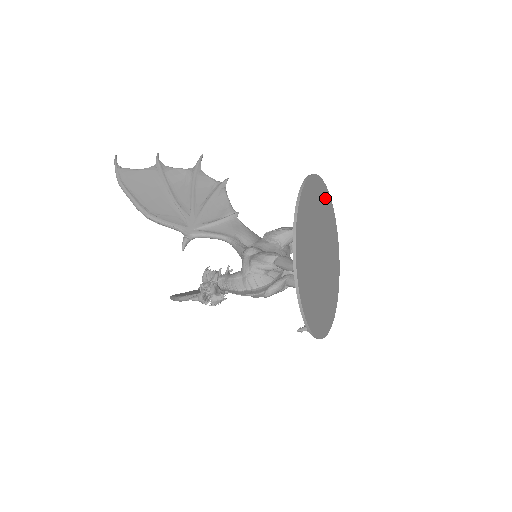
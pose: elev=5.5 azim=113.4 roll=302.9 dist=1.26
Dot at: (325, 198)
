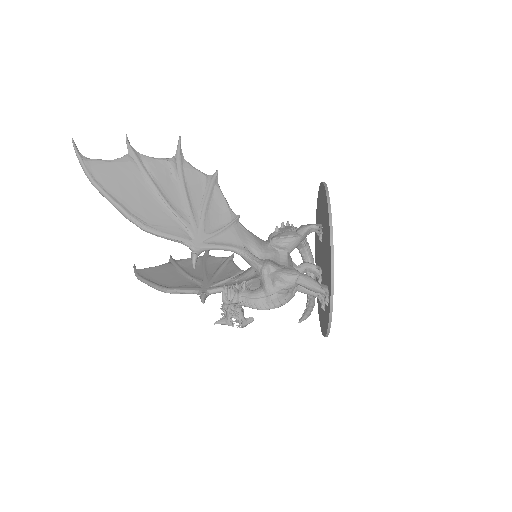
Dot at: occluded
